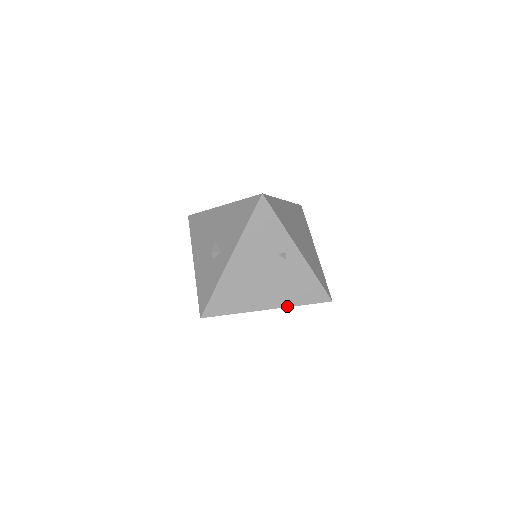
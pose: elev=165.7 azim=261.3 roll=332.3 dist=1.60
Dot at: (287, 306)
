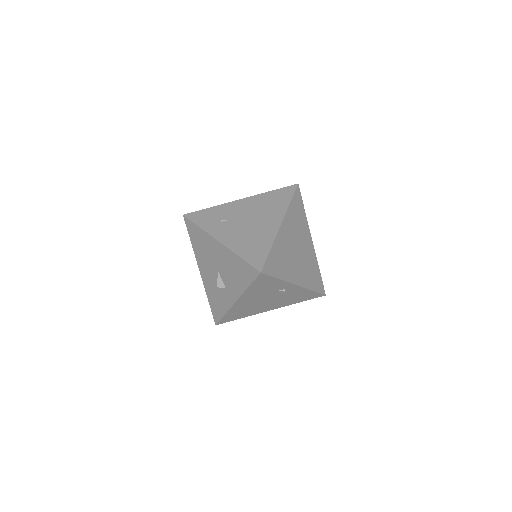
Dot at: occluded
